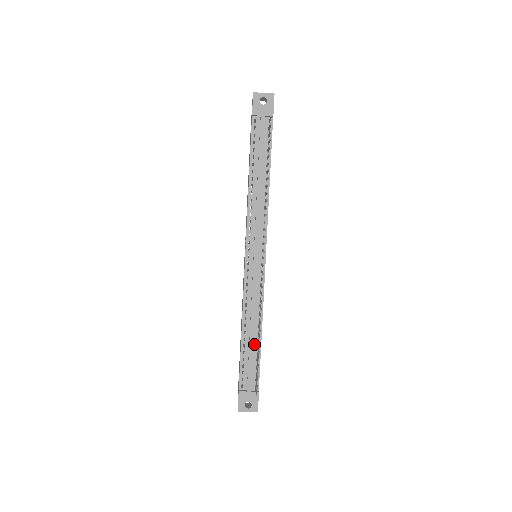
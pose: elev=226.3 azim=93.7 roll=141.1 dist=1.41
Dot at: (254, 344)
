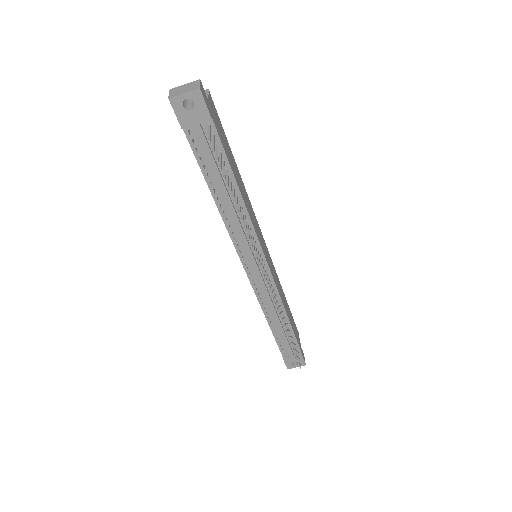
Dot at: occluded
